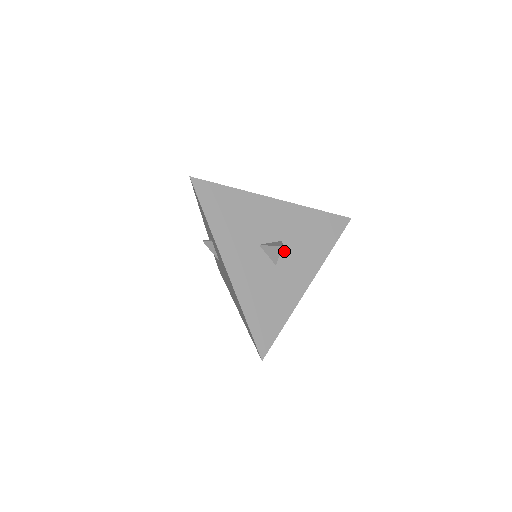
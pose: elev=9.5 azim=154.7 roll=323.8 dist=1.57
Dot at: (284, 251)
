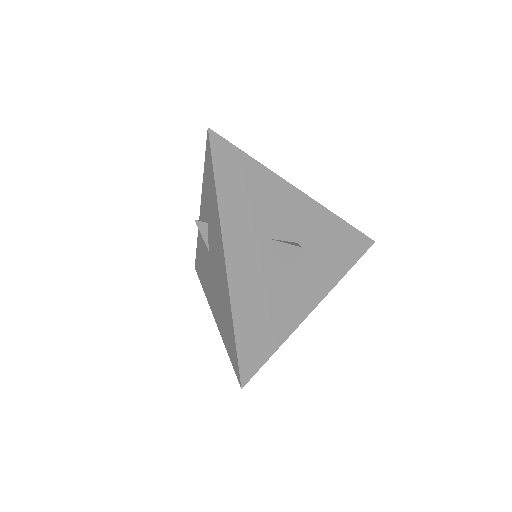
Dot at: (297, 256)
